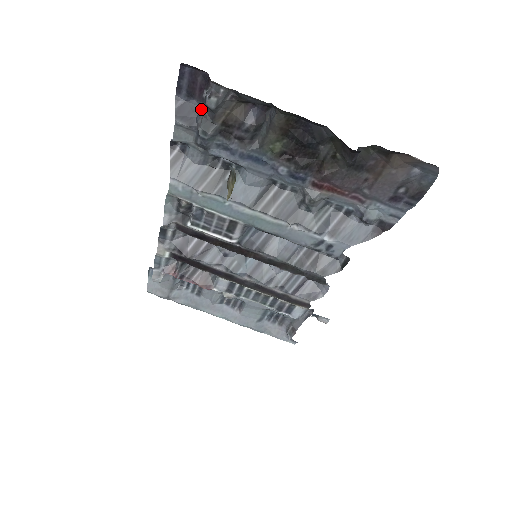
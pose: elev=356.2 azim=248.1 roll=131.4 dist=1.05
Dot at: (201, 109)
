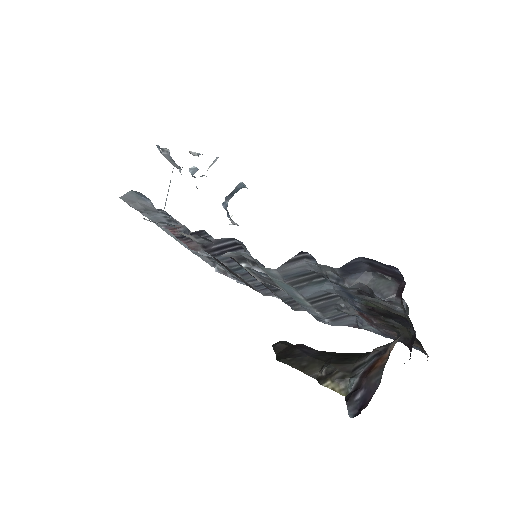
Dot at: (364, 271)
